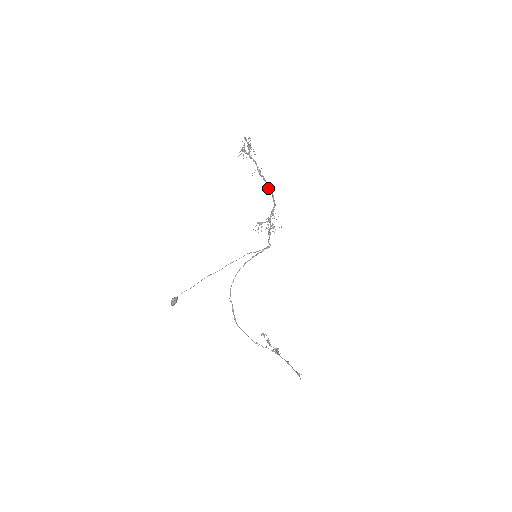
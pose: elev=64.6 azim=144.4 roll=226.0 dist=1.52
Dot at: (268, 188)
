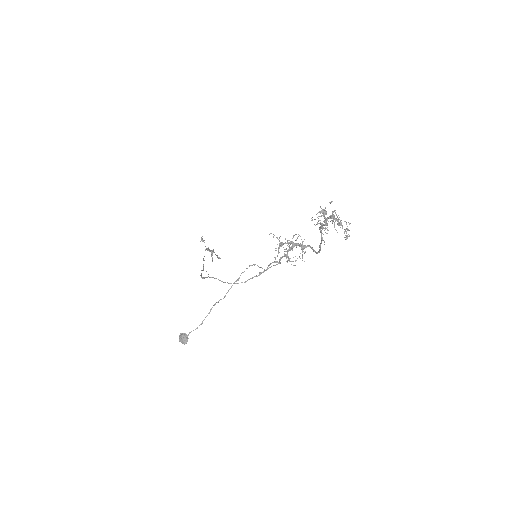
Dot at: (320, 248)
